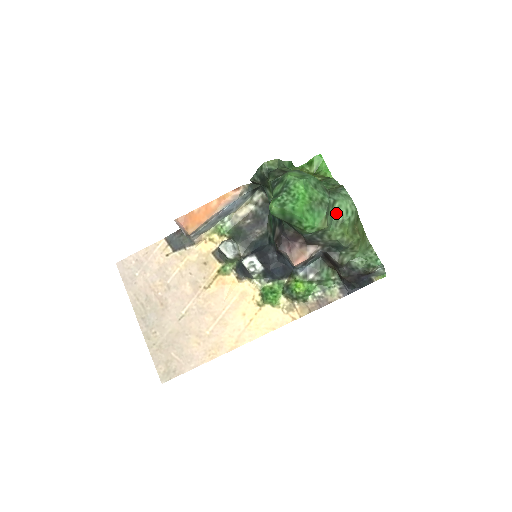
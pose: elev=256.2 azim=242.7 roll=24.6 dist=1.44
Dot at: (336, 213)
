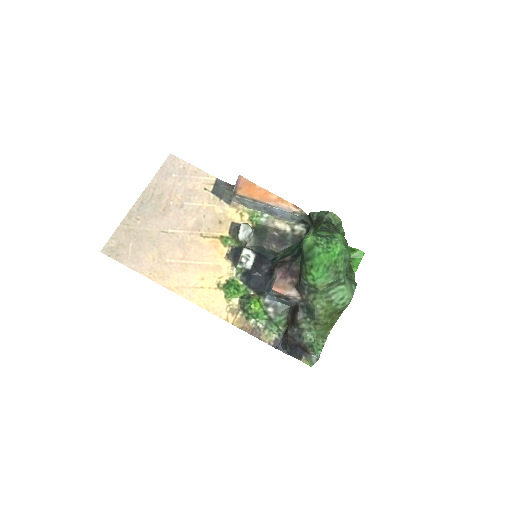
Dot at: (335, 291)
